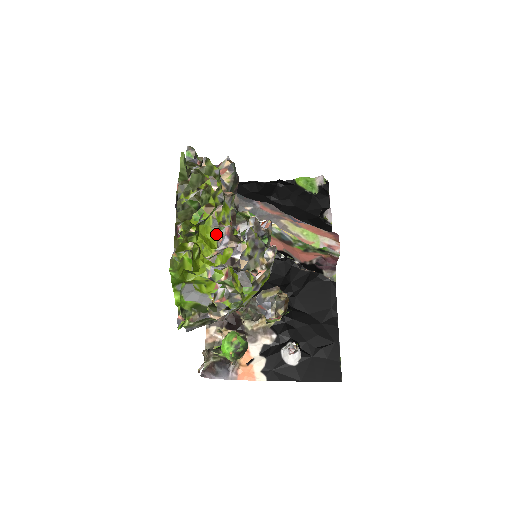
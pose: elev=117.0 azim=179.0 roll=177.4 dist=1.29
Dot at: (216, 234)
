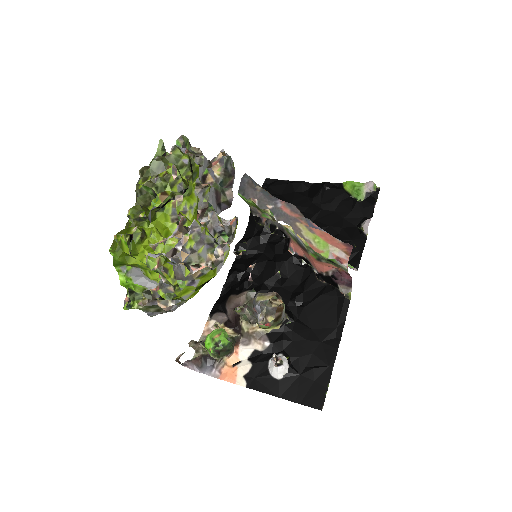
Dot at: (176, 223)
